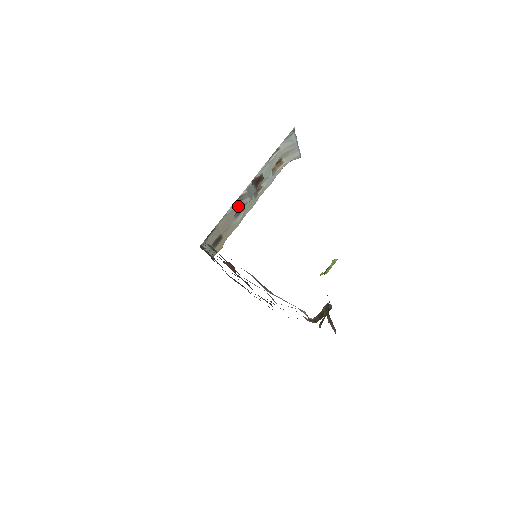
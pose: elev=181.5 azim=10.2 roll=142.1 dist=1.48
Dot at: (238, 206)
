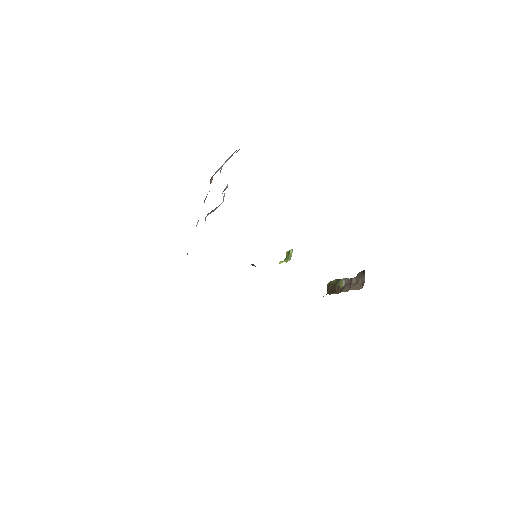
Dot at: occluded
